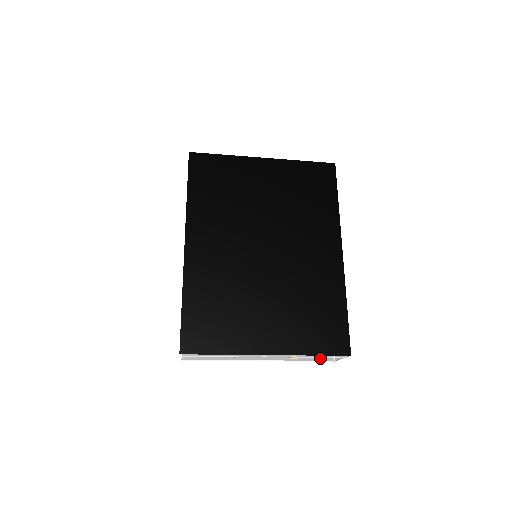
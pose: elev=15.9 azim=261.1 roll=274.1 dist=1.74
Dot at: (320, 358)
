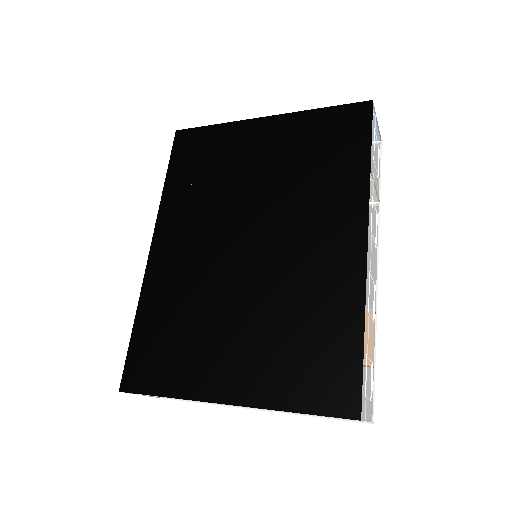
Dot at: occluded
